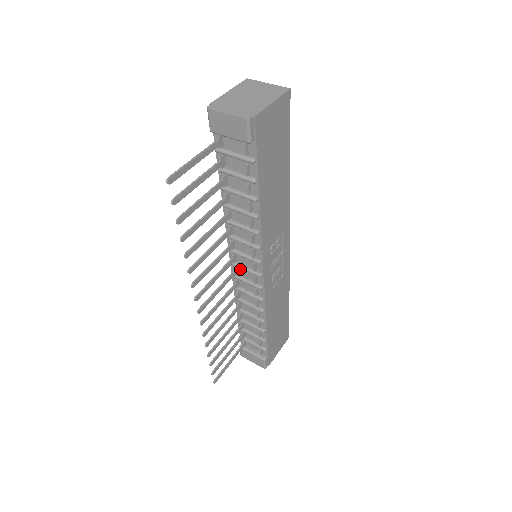
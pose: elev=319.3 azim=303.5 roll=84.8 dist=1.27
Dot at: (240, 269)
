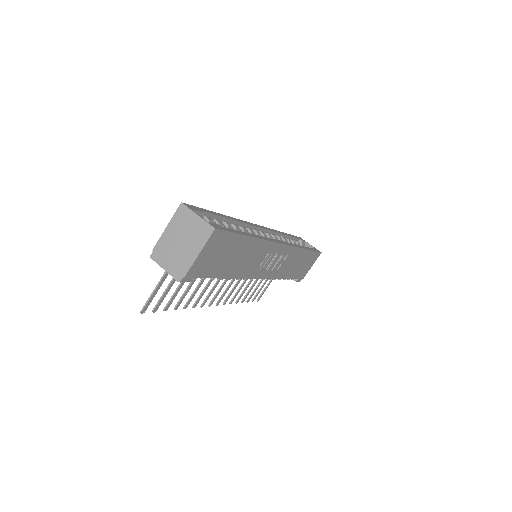
Dot at: occluded
